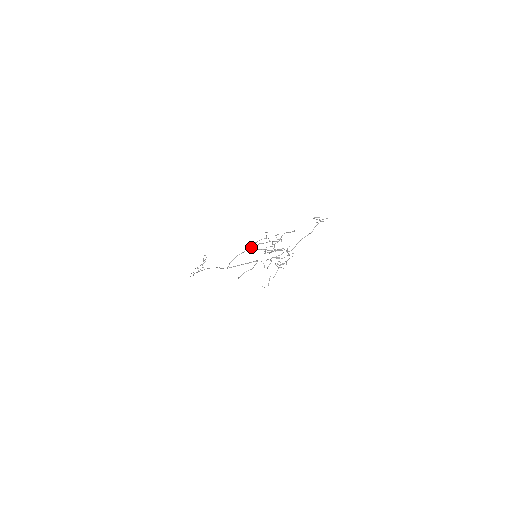
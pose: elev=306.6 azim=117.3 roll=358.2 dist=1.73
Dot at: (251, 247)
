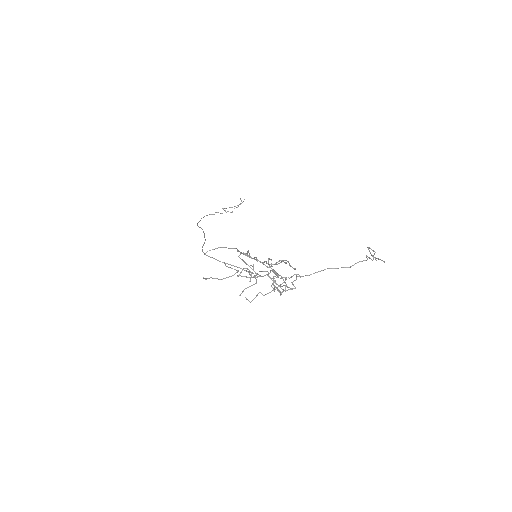
Dot at: (238, 250)
